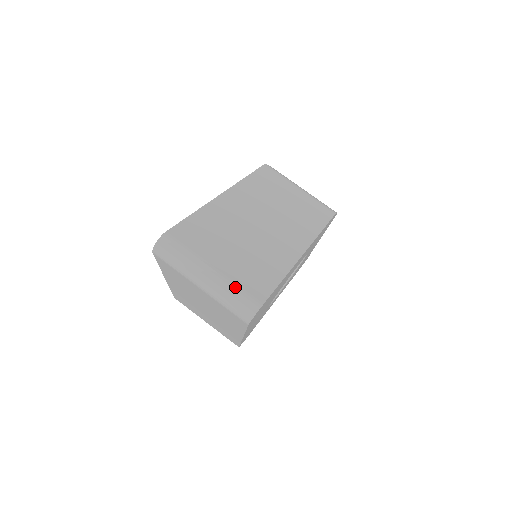
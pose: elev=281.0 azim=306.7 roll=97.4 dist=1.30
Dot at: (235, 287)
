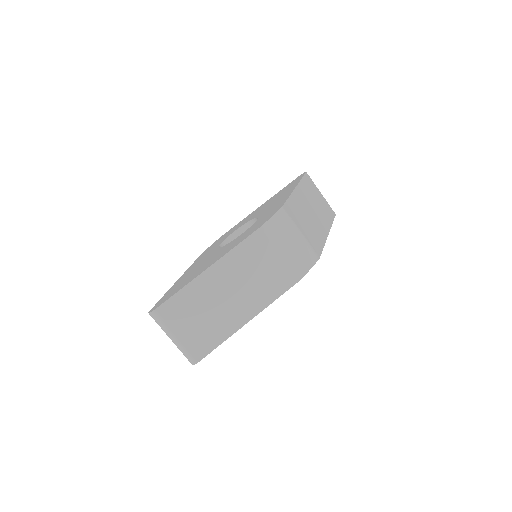
Dot at: (186, 350)
